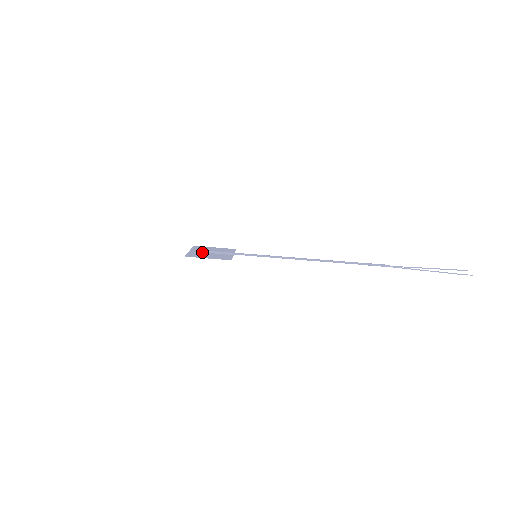
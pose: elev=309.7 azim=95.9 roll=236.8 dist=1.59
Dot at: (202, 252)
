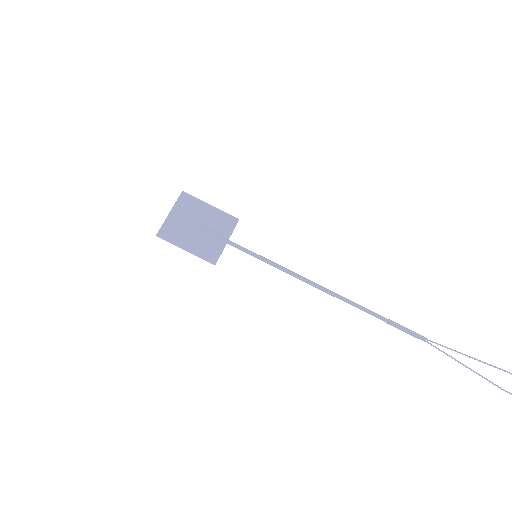
Dot at: (185, 223)
